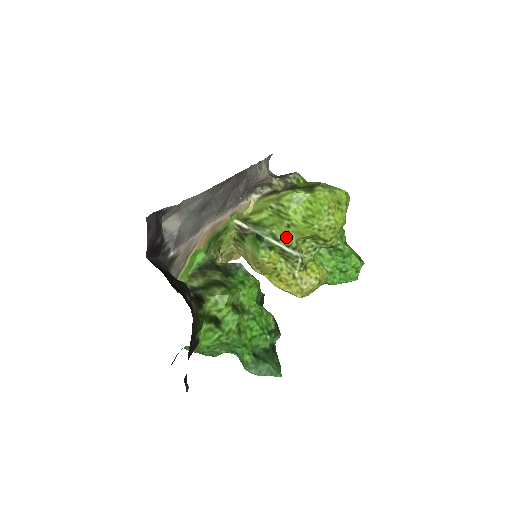
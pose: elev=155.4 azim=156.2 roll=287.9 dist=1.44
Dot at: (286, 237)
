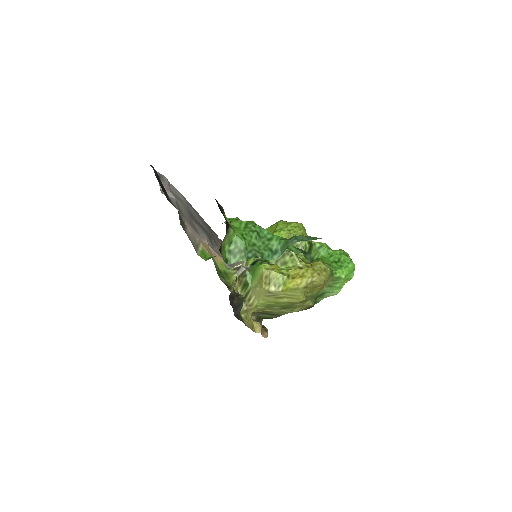
Dot at: occluded
